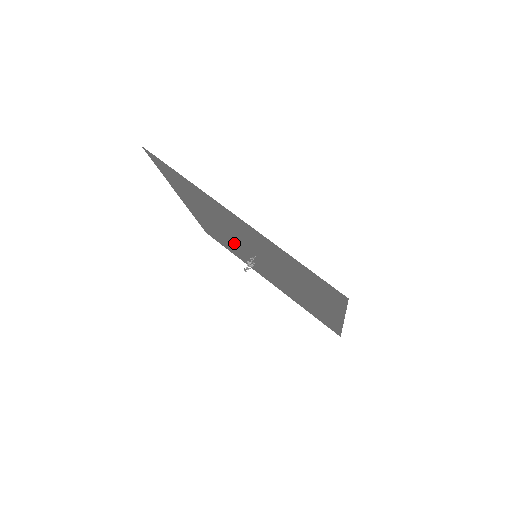
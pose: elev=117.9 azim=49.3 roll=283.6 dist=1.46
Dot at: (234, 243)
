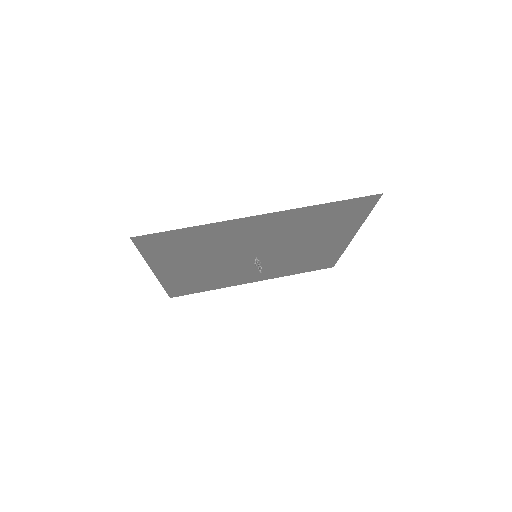
Dot at: (223, 269)
